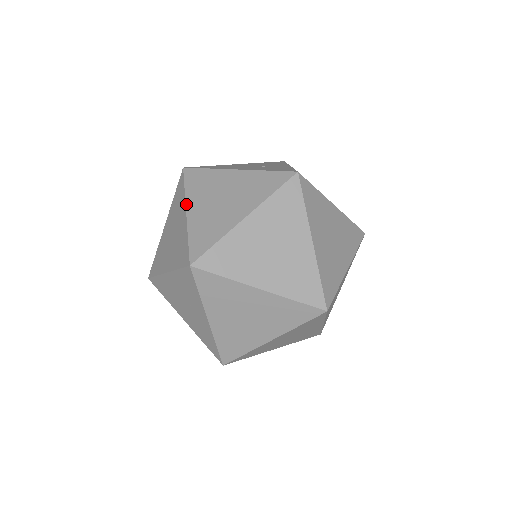
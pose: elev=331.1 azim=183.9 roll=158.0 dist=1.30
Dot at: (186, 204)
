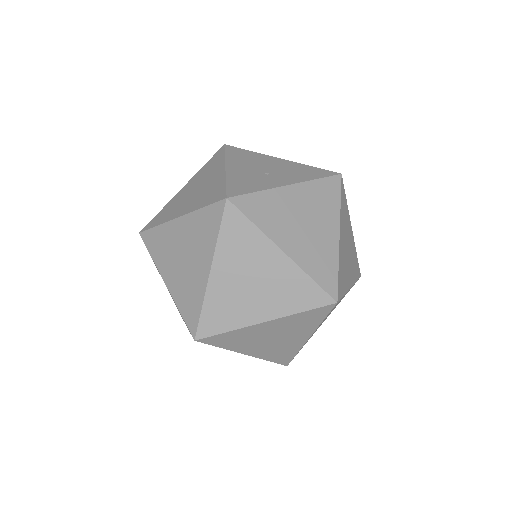
Dot at: (189, 180)
